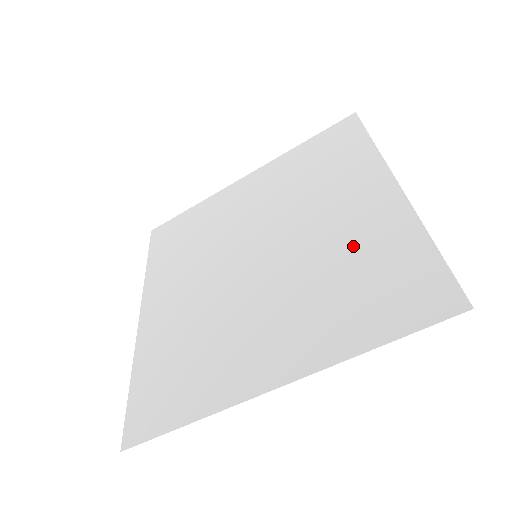
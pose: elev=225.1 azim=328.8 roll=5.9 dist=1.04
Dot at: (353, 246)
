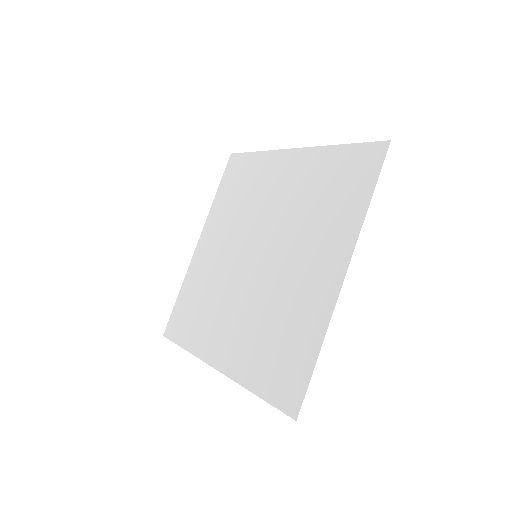
Dot at: (291, 309)
